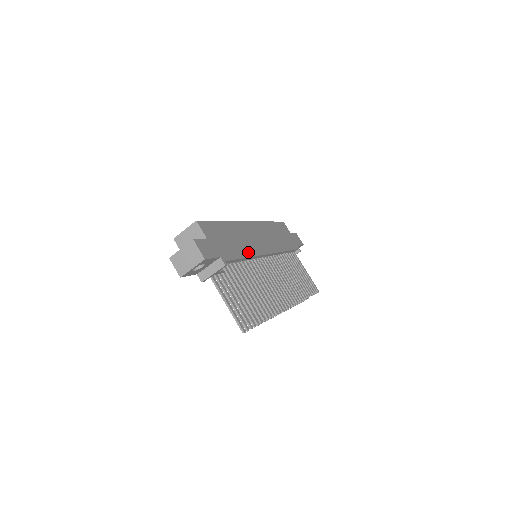
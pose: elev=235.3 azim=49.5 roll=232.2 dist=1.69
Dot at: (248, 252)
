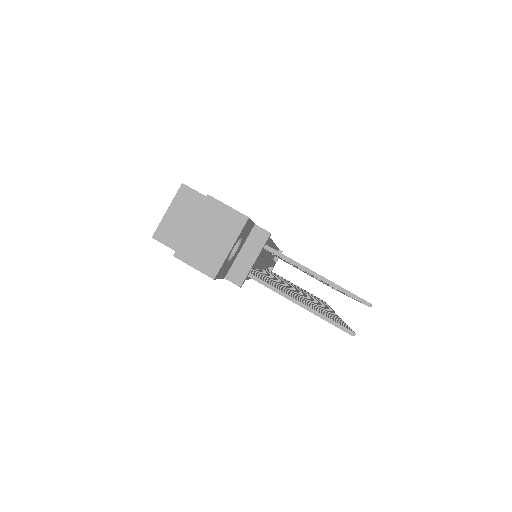
Dot at: occluded
